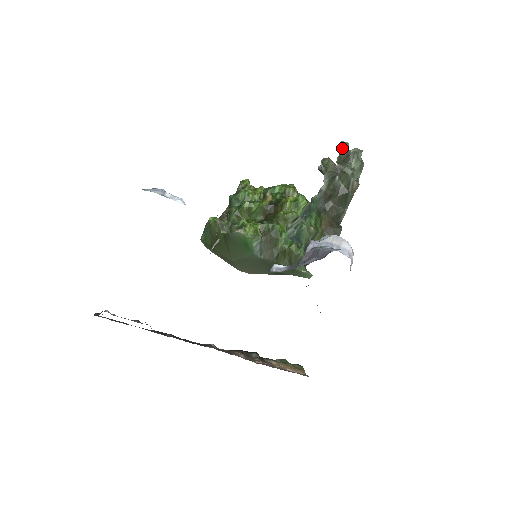
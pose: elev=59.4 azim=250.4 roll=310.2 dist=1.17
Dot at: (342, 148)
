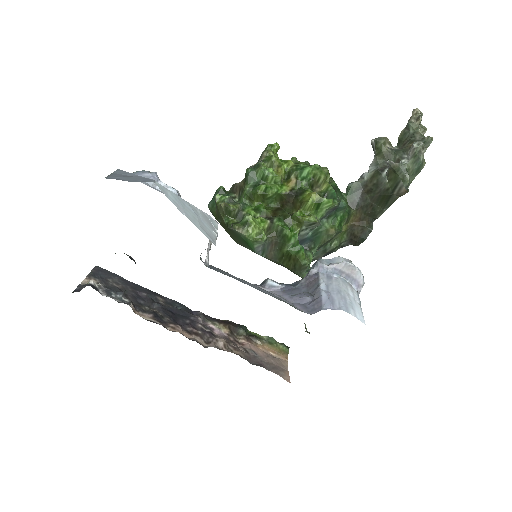
Dot at: (410, 123)
